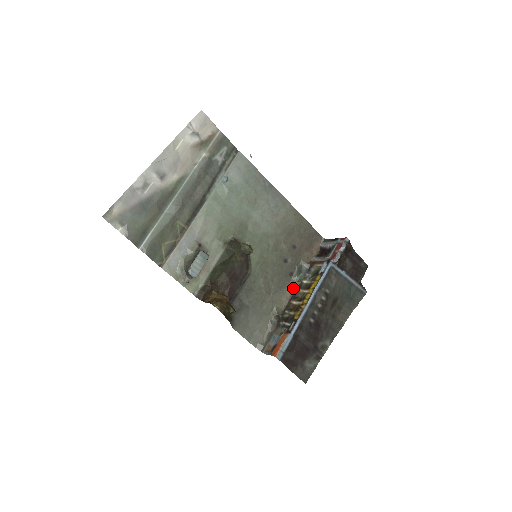
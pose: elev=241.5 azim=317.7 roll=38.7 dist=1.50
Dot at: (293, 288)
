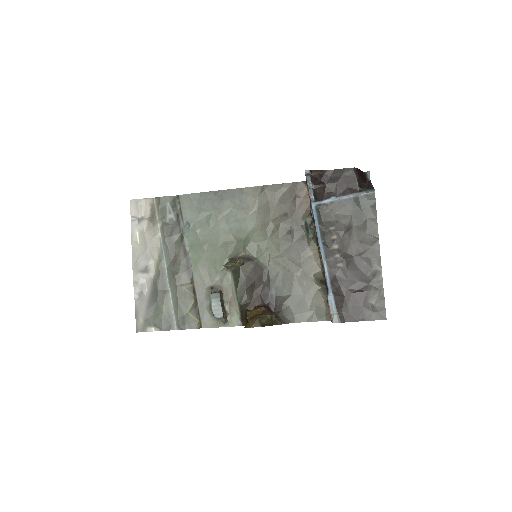
Dot at: (315, 246)
